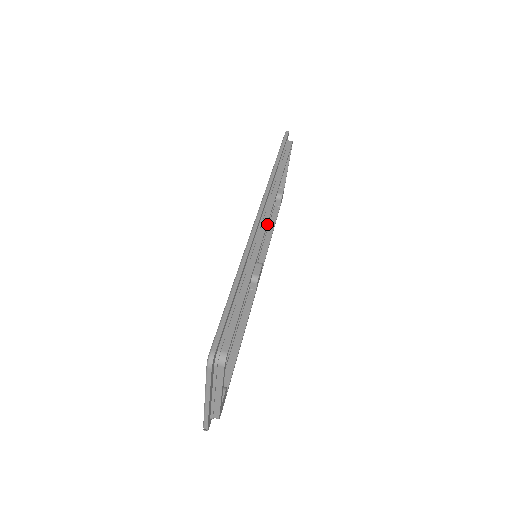
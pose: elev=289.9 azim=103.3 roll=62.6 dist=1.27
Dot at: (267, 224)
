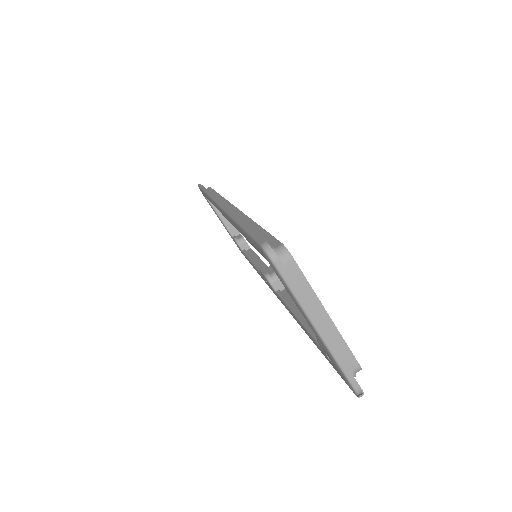
Dot at: occluded
